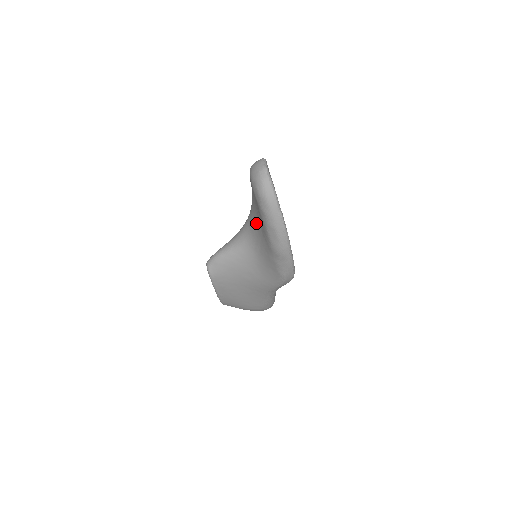
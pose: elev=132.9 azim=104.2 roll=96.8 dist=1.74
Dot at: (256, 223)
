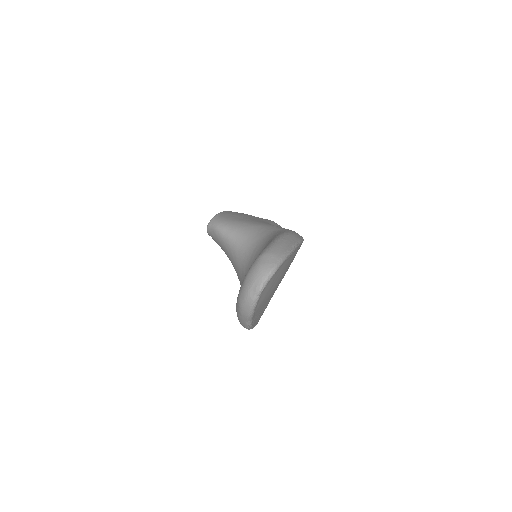
Dot at: occluded
